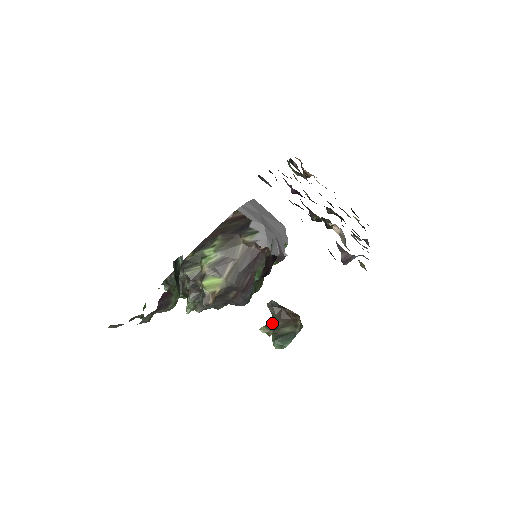
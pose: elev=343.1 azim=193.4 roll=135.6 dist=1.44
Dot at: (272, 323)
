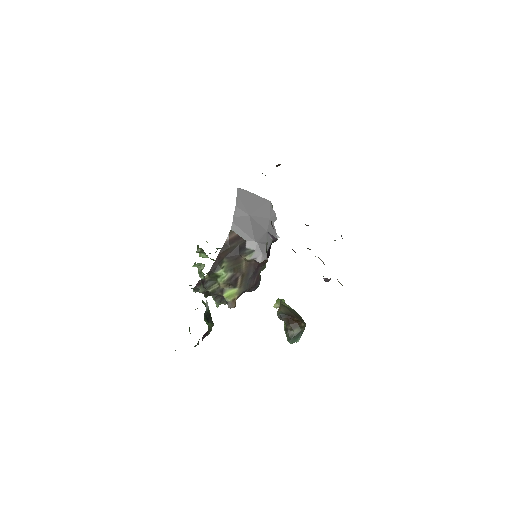
Dot at: (284, 326)
